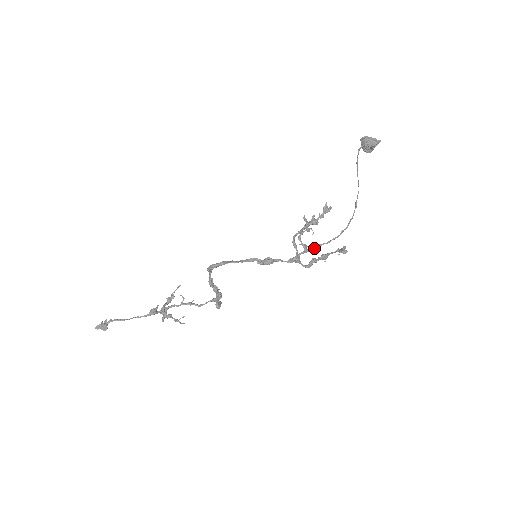
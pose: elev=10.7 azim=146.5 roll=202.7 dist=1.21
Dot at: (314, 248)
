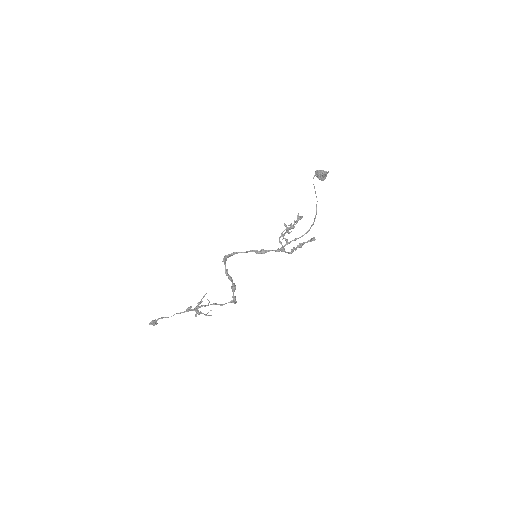
Dot at: occluded
